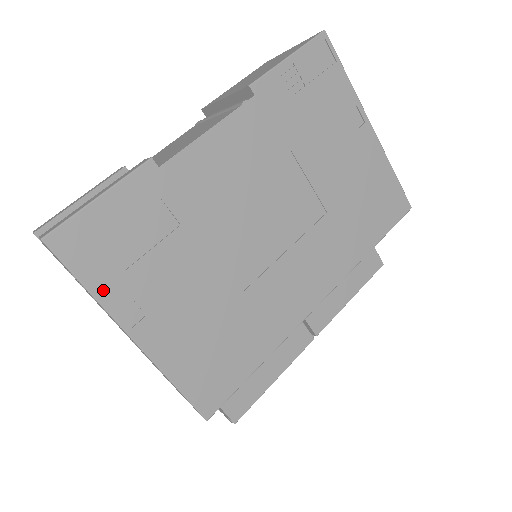
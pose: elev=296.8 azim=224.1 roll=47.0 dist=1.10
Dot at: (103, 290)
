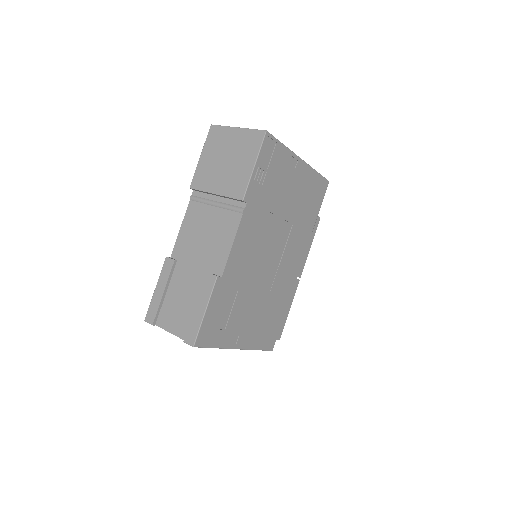
Dot at: (221, 343)
